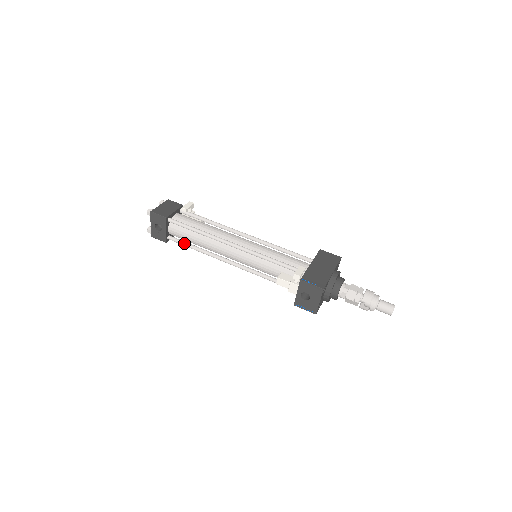
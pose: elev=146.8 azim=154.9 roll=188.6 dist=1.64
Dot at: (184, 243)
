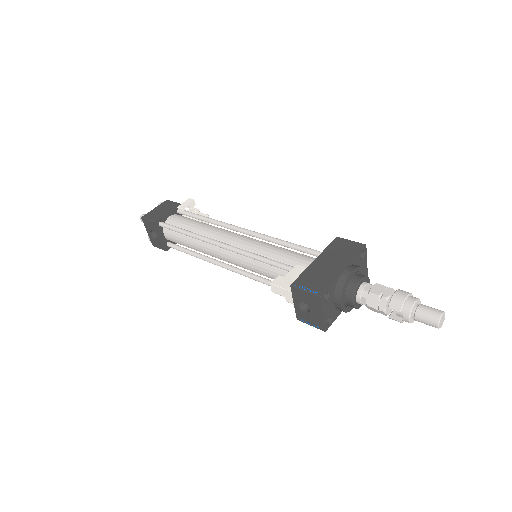
Dot at: (182, 249)
